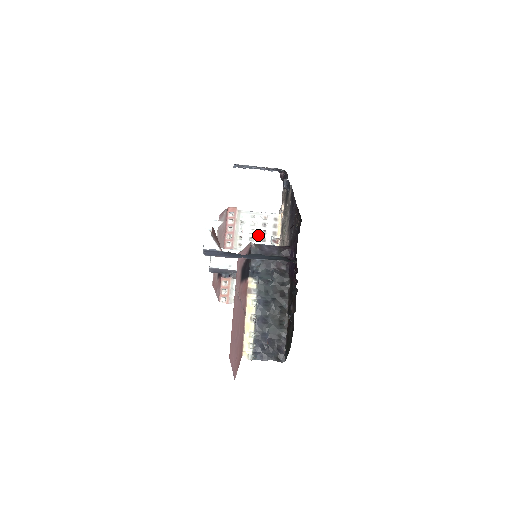
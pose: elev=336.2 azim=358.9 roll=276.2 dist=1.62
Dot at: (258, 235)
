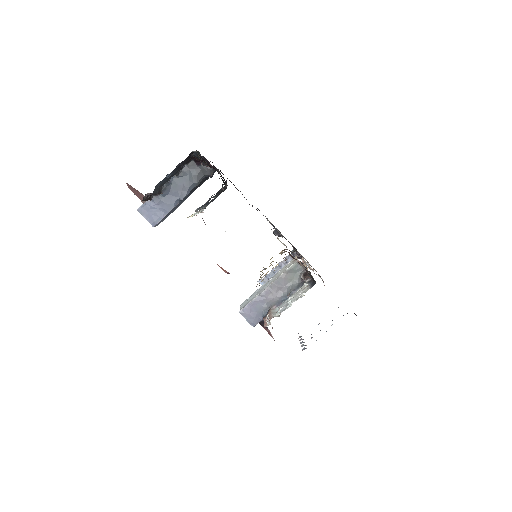
Dot at: occluded
